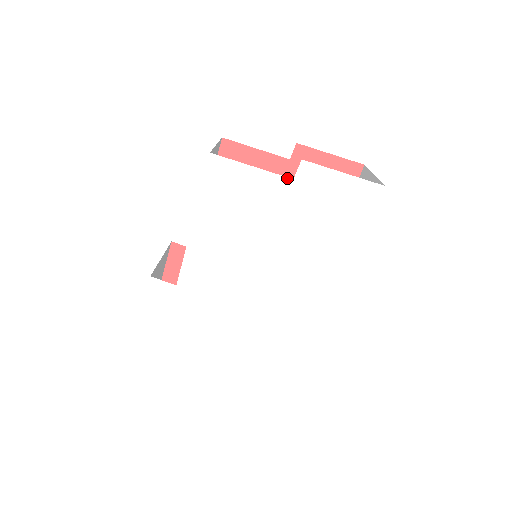
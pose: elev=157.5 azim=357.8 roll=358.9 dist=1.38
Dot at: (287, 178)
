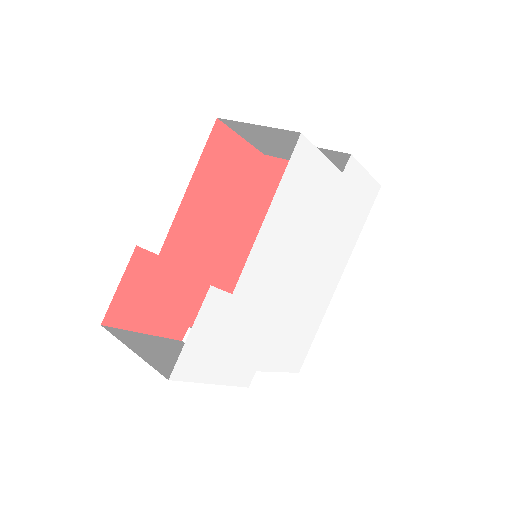
Dot at: (339, 171)
